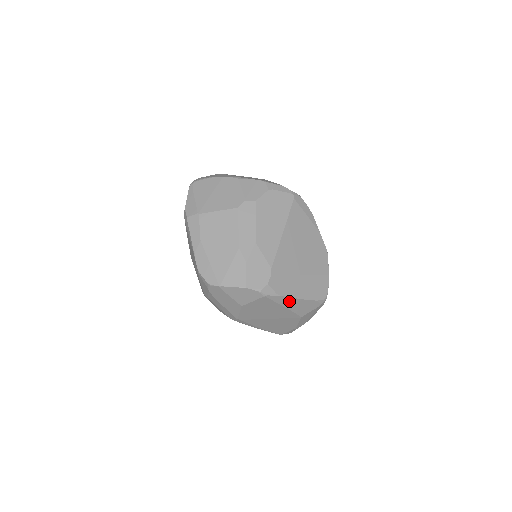
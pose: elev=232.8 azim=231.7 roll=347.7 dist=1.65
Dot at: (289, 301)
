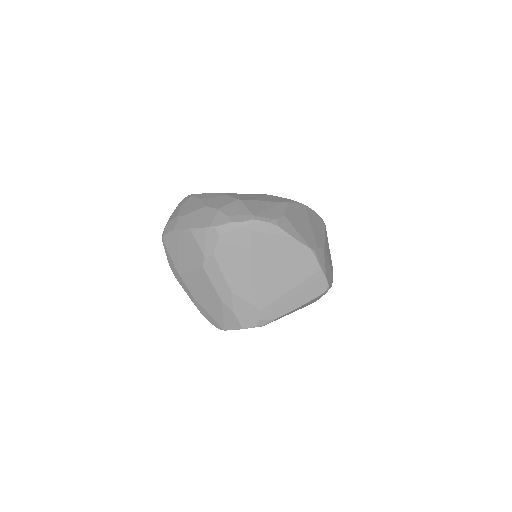
Dot at: (290, 312)
